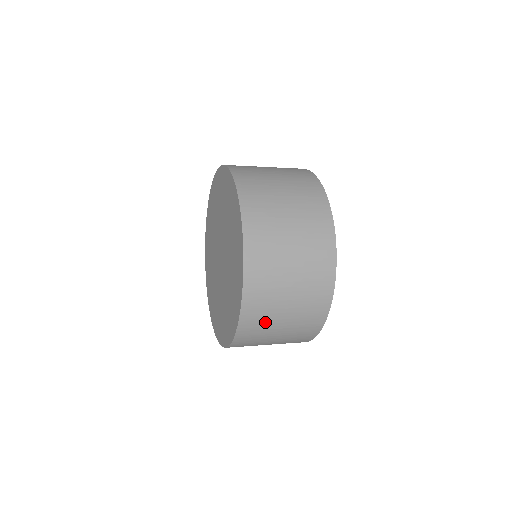
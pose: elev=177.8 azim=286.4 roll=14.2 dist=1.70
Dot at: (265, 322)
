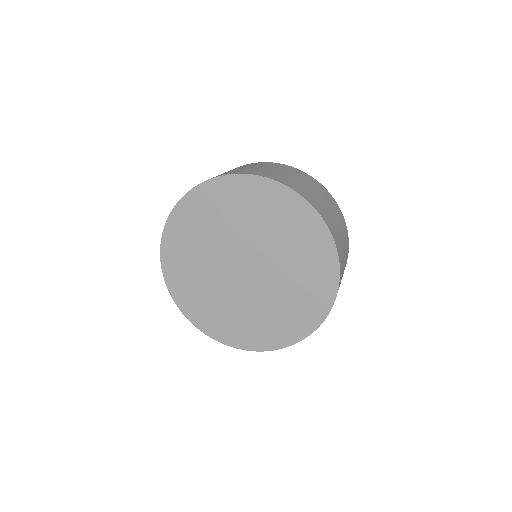
Dot at: (342, 253)
